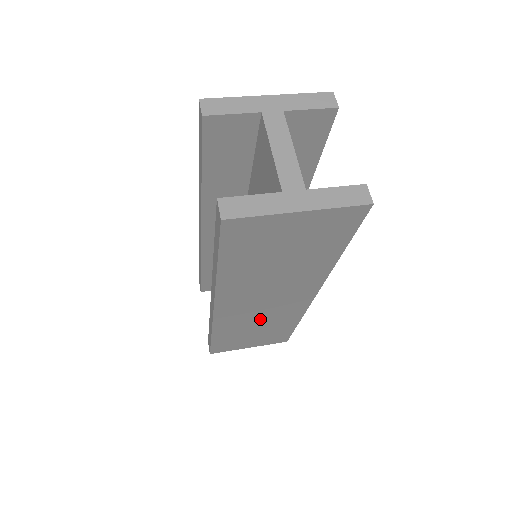
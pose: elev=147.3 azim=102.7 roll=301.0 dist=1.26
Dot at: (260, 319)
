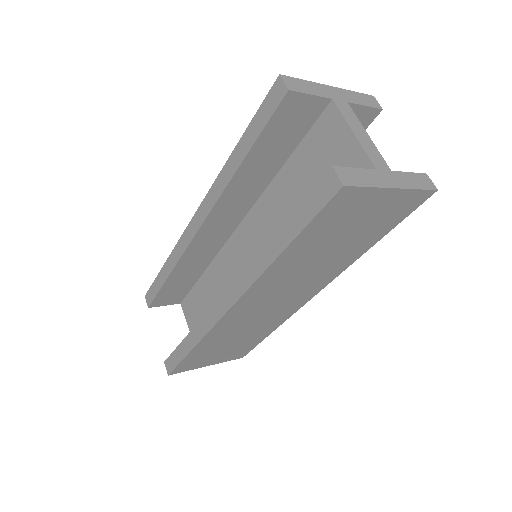
Dot at: (251, 324)
